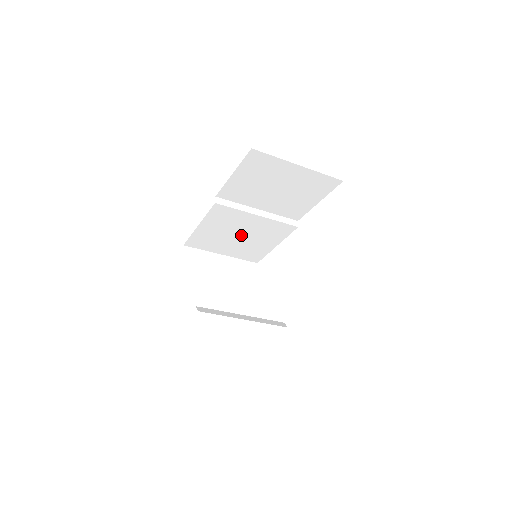
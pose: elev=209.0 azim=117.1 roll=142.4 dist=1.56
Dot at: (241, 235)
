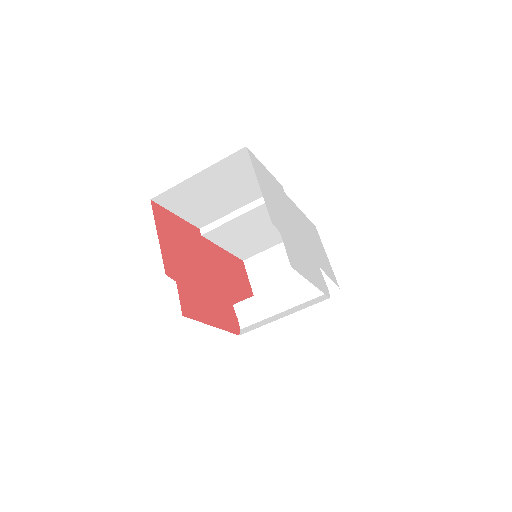
Dot at: (261, 229)
